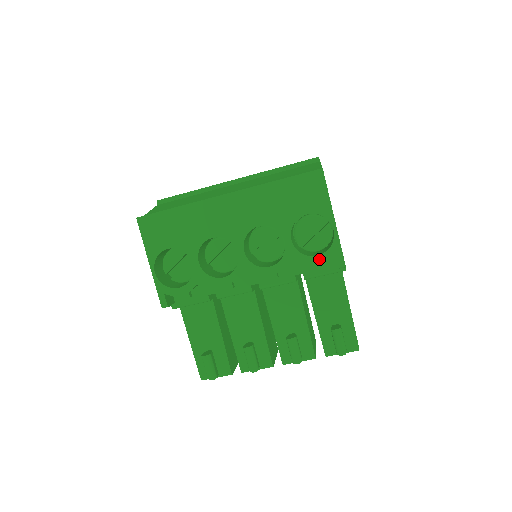
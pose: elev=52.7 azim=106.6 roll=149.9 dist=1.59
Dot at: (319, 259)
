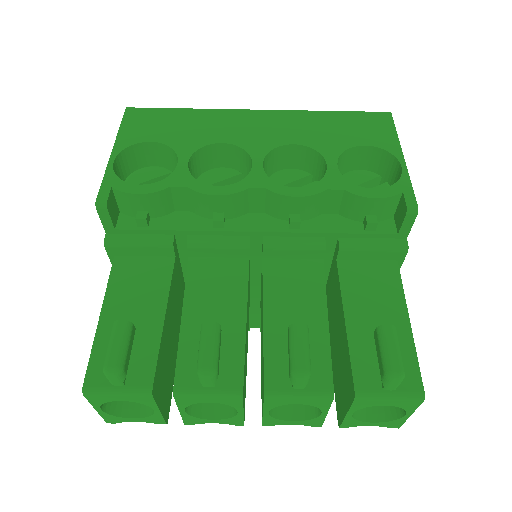
Dot at: (376, 193)
